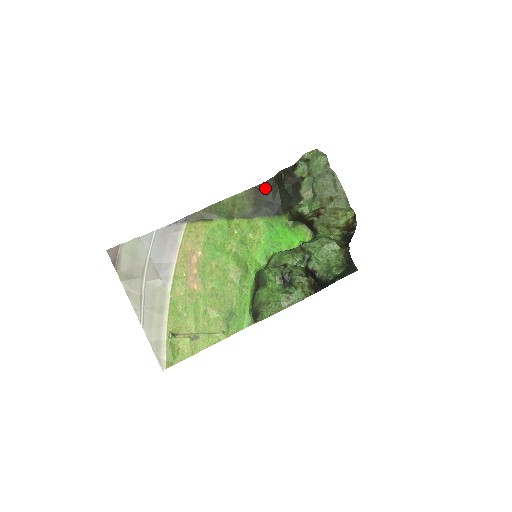
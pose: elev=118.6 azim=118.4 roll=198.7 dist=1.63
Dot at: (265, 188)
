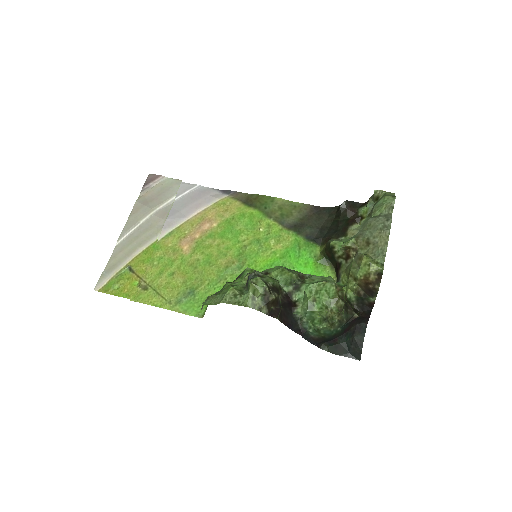
Dot at: (323, 212)
